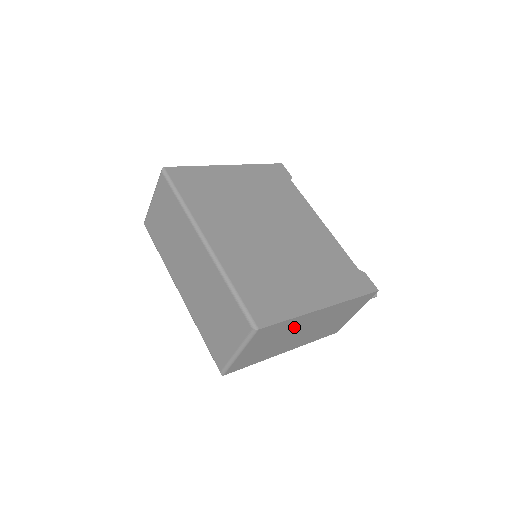
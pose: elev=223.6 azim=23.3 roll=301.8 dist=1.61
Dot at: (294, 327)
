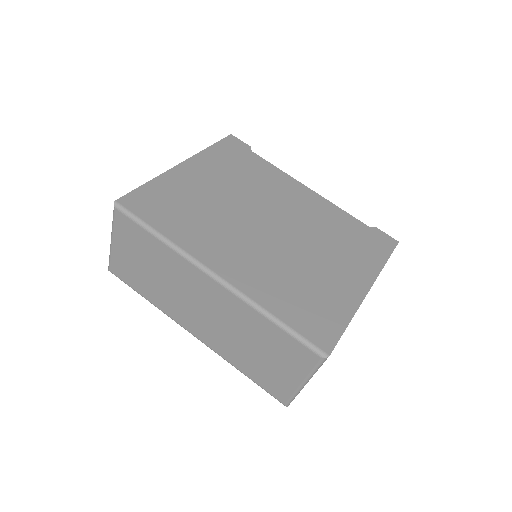
Dot at: occluded
